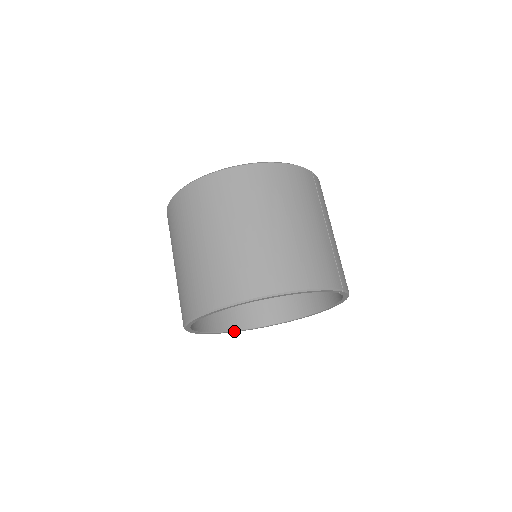
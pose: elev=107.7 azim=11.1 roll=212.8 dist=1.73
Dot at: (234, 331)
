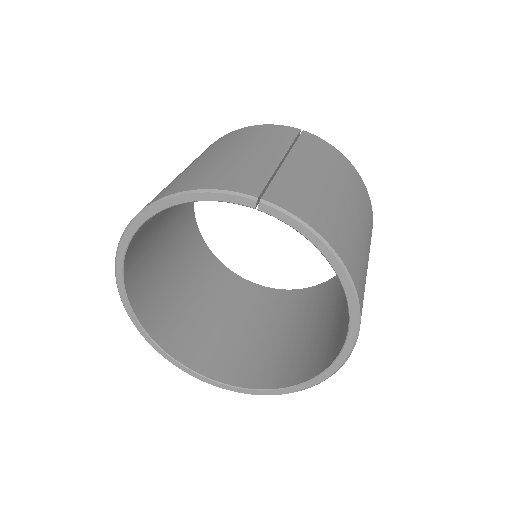
Dot at: (259, 391)
